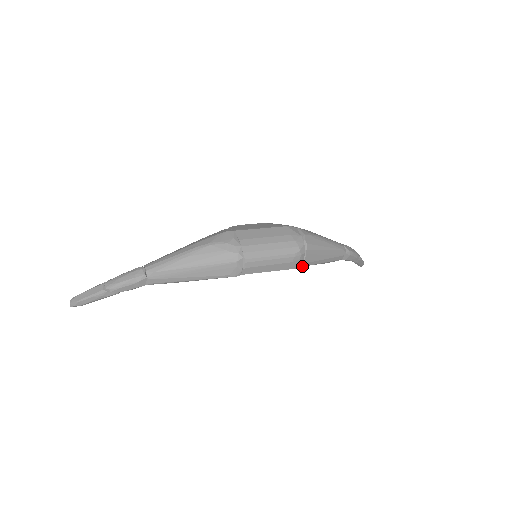
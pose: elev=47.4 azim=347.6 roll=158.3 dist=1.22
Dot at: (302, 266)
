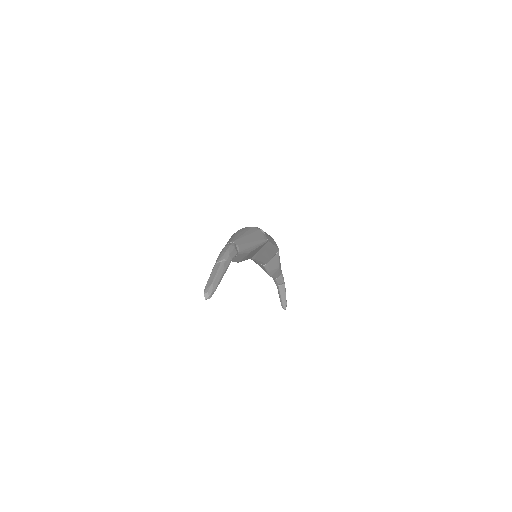
Dot at: (278, 251)
